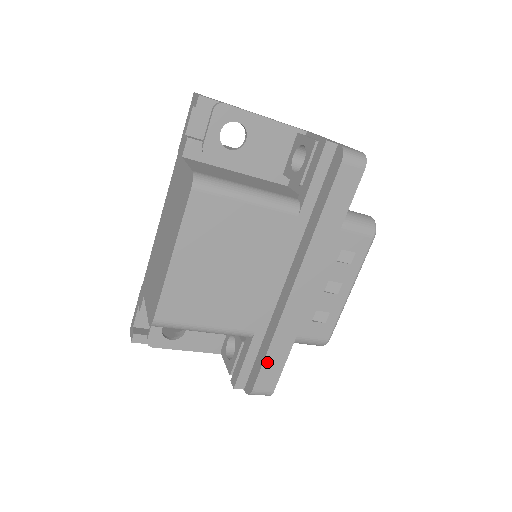
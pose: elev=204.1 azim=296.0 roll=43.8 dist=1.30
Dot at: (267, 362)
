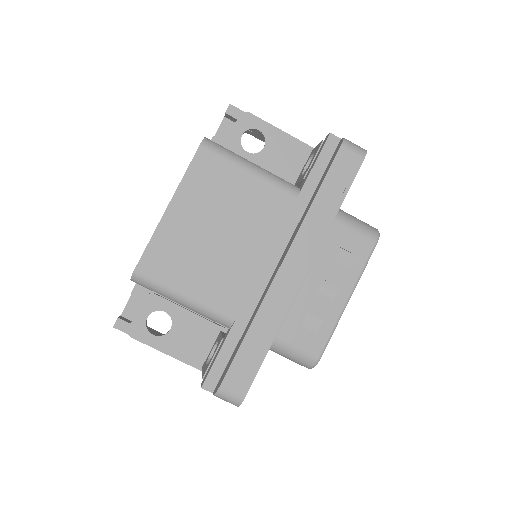
Dot at: (242, 352)
